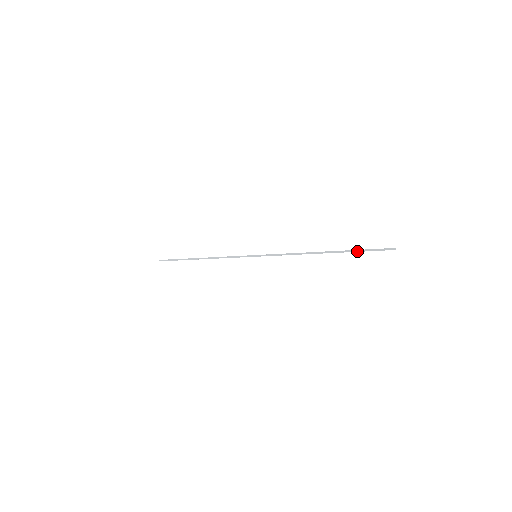
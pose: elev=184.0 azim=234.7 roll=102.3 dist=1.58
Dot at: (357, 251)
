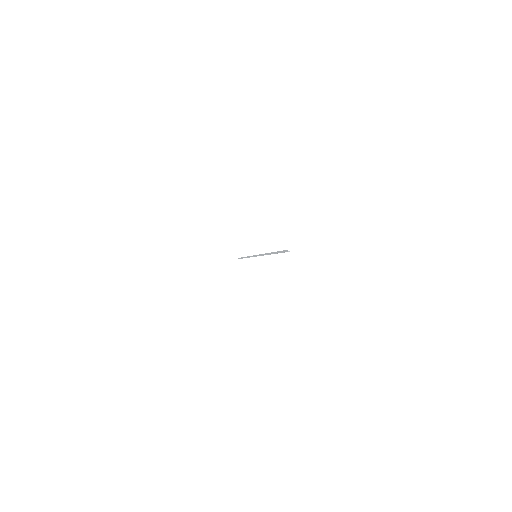
Dot at: (277, 252)
